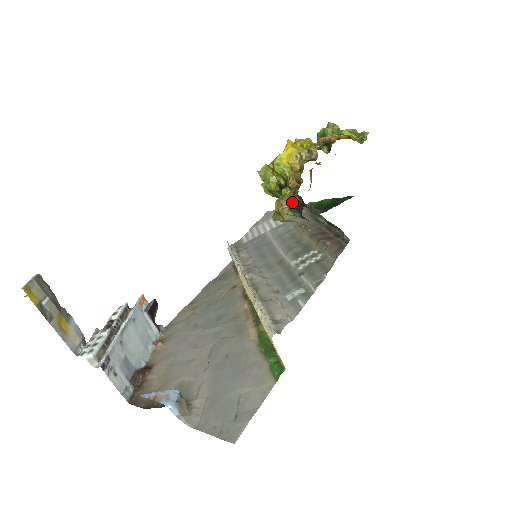
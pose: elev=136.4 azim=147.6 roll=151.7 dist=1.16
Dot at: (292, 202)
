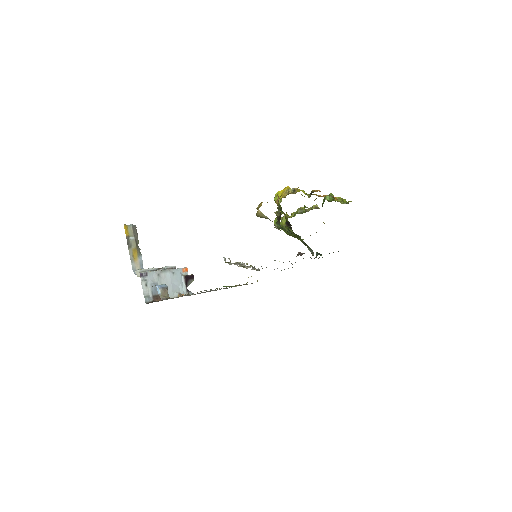
Dot at: (277, 216)
